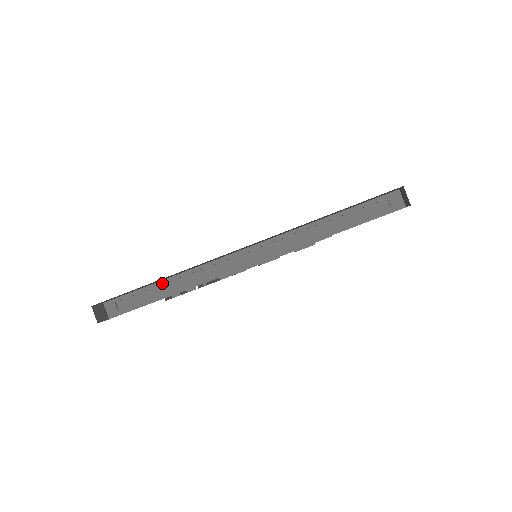
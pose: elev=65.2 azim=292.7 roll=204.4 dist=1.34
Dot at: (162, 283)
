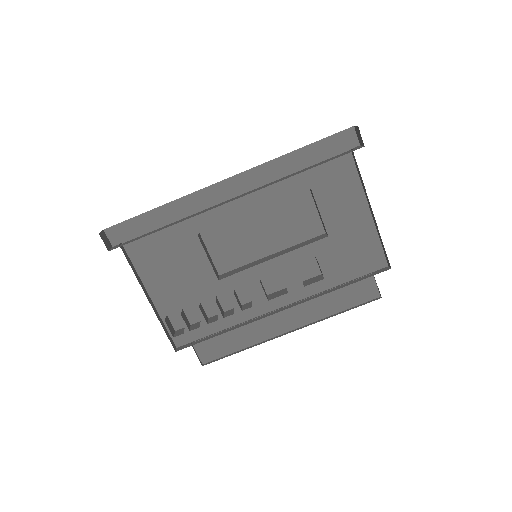
Dot at: (164, 226)
